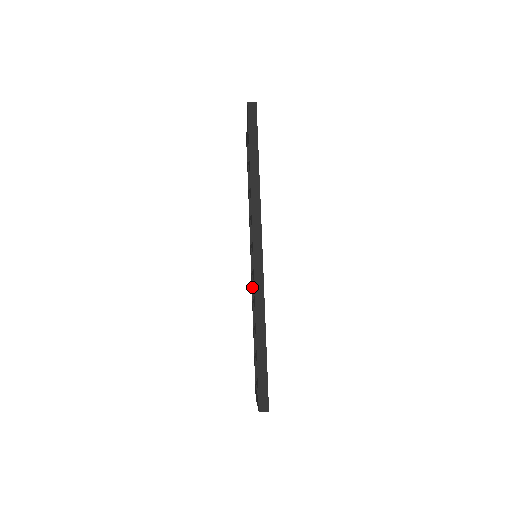
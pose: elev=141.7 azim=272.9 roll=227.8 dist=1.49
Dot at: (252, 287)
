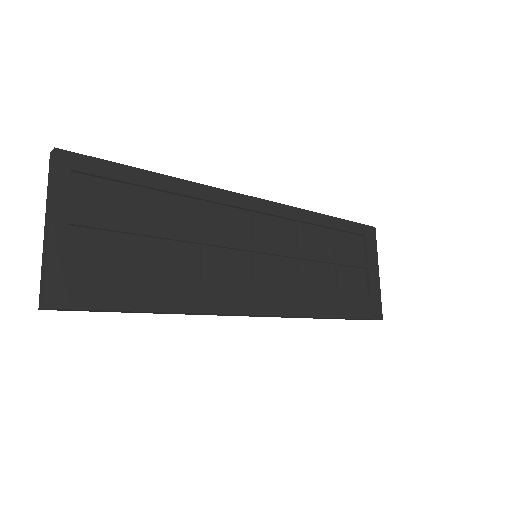
Dot at: occluded
